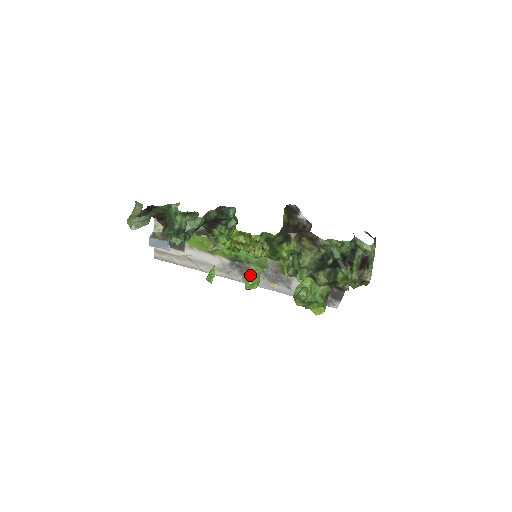
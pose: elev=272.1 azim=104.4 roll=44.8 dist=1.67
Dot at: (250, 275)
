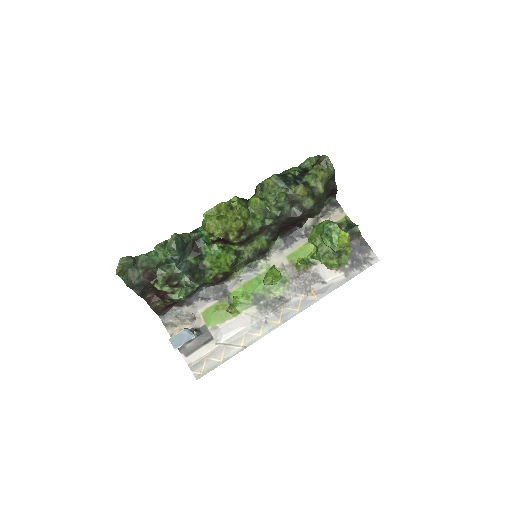
Dot at: (267, 274)
